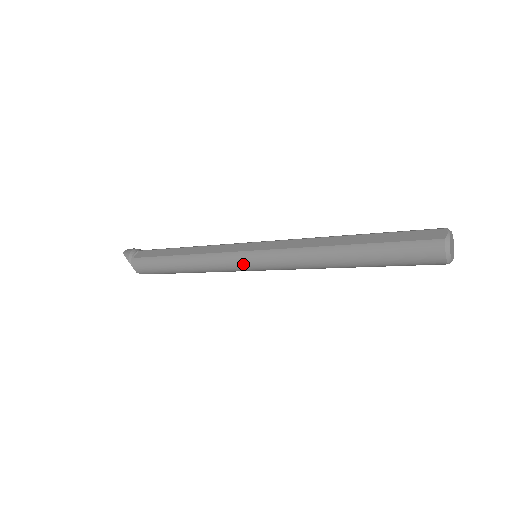
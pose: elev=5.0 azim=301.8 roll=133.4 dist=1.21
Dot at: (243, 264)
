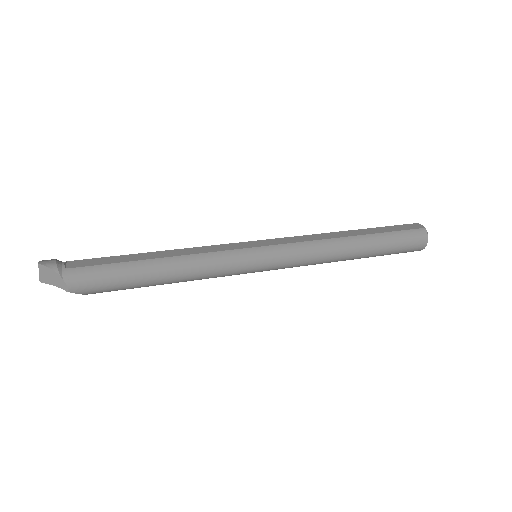
Dot at: (253, 262)
